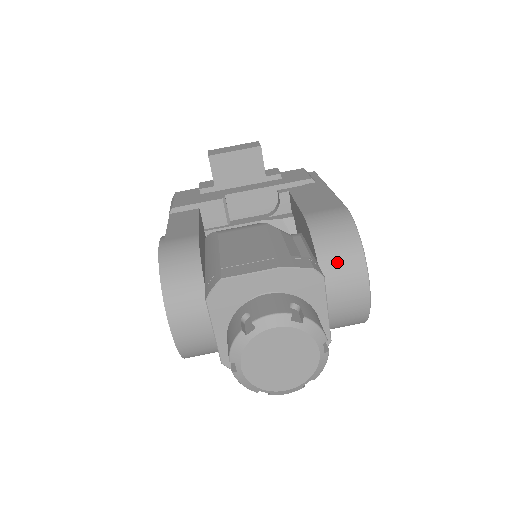
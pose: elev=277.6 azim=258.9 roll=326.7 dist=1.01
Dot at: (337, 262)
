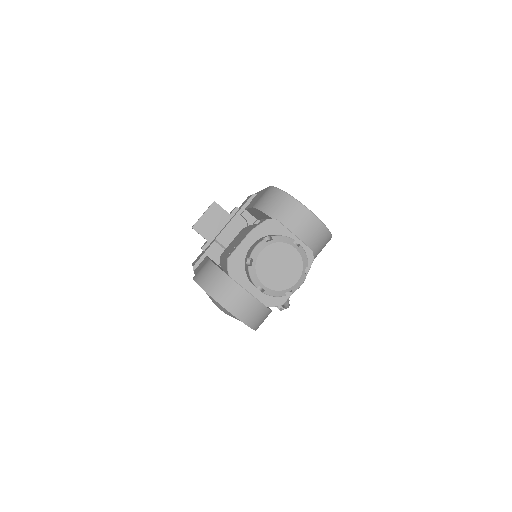
Dot at: (281, 211)
